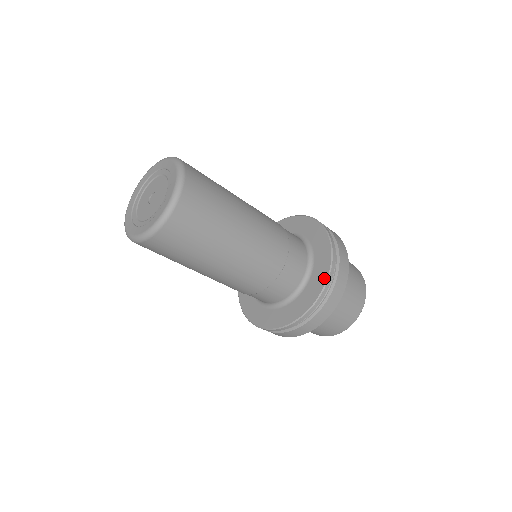
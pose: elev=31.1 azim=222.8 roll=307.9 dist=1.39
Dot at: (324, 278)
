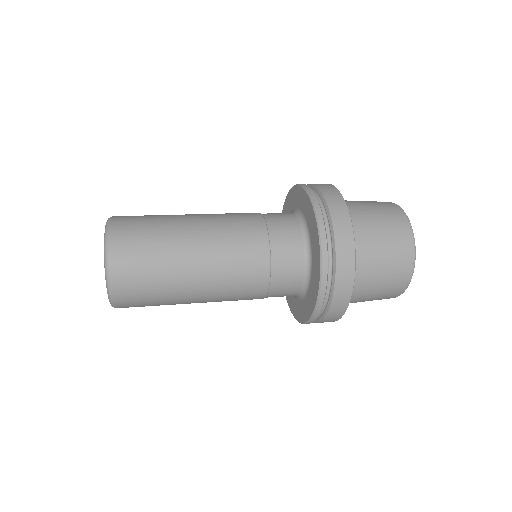
Dot at: (306, 318)
